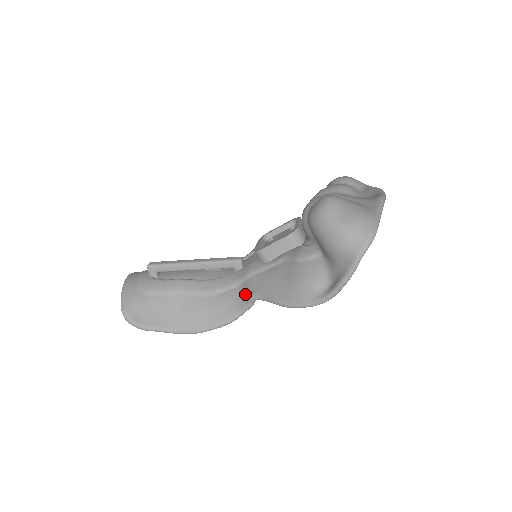
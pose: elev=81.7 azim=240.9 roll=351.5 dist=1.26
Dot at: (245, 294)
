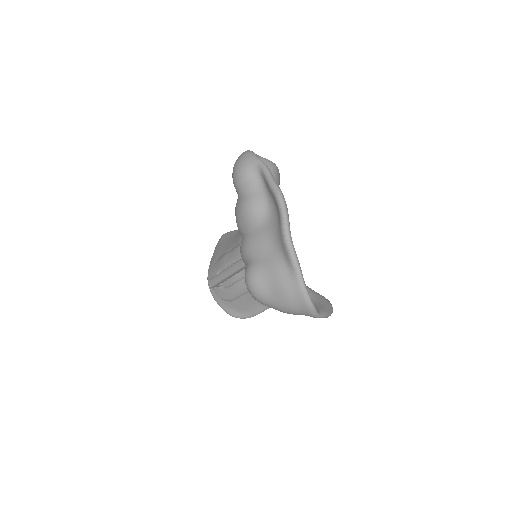
Dot at: occluded
